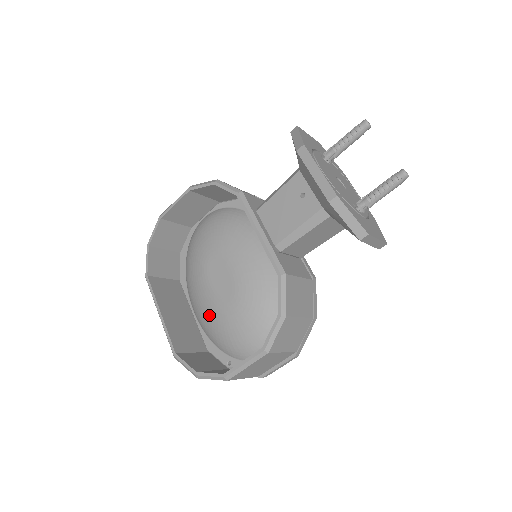
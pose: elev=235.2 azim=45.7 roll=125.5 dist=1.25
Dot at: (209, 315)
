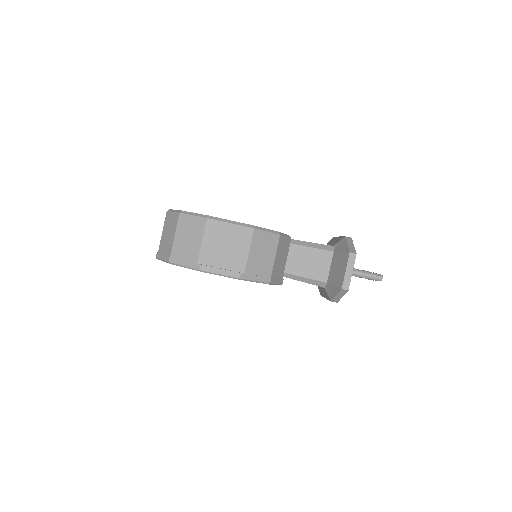
Dot at: occluded
